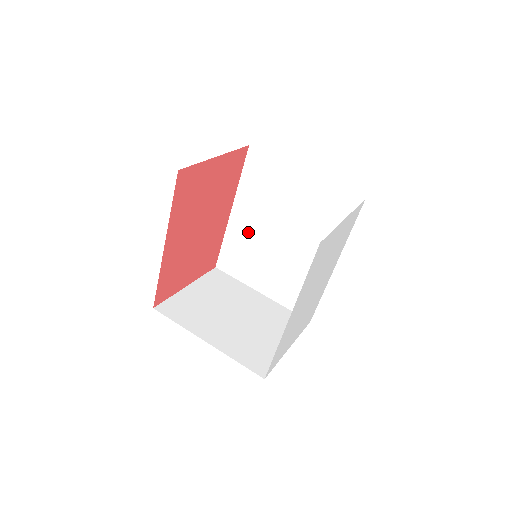
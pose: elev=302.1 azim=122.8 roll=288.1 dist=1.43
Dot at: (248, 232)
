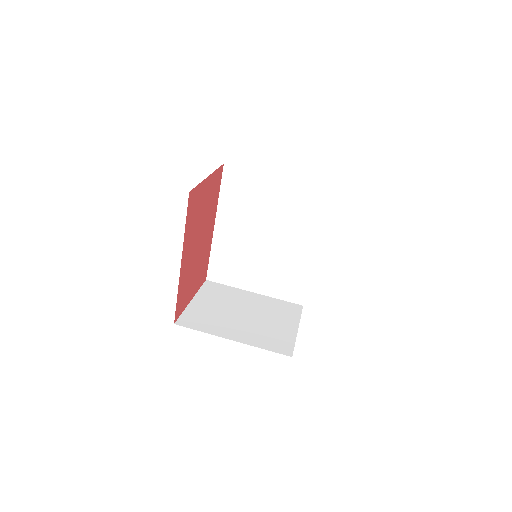
Dot at: (234, 240)
